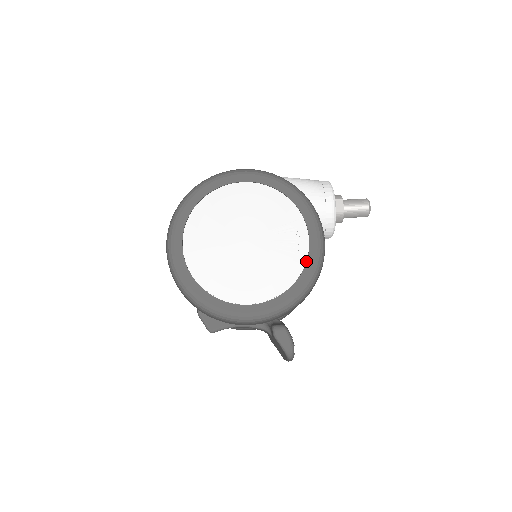
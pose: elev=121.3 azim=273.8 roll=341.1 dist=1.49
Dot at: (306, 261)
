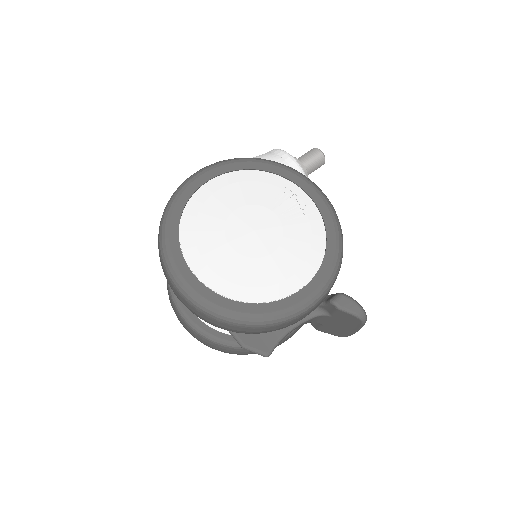
Dot at: (321, 216)
